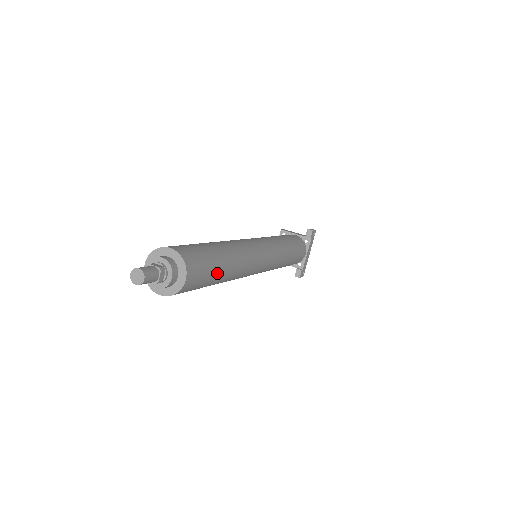
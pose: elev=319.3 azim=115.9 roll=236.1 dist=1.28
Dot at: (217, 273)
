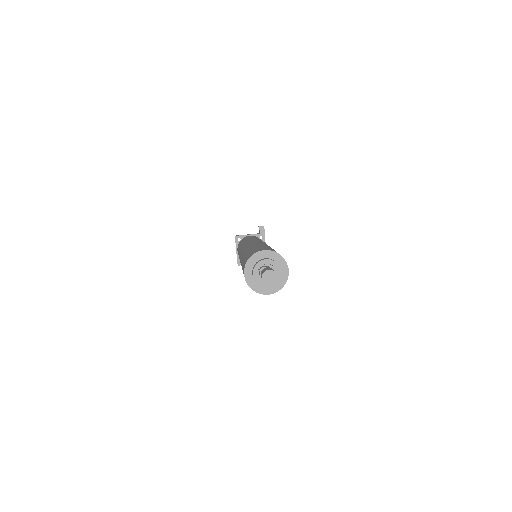
Dot at: occluded
